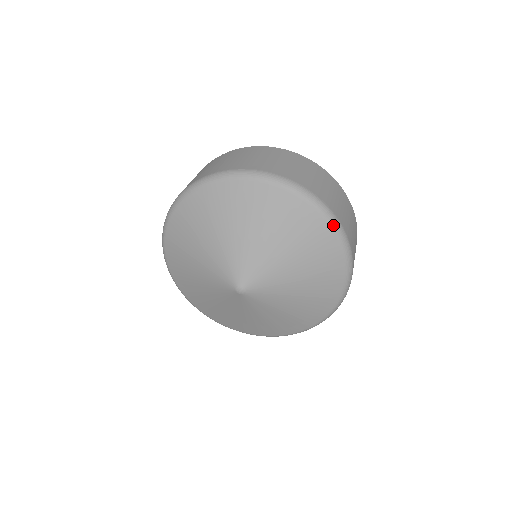
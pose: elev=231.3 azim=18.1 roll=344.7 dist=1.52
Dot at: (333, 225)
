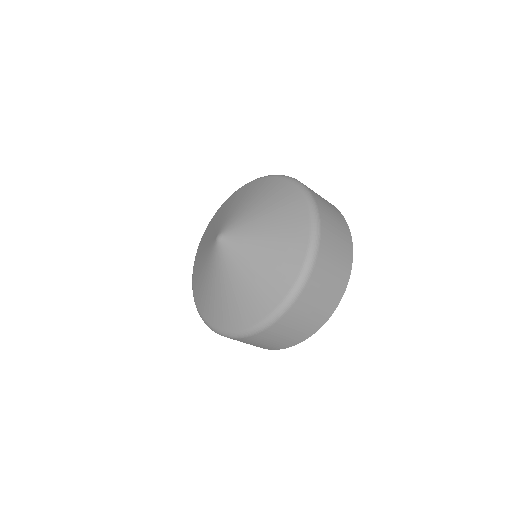
Dot at: (293, 181)
